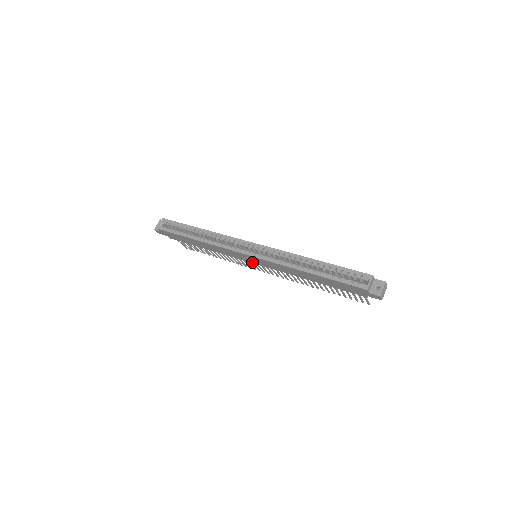
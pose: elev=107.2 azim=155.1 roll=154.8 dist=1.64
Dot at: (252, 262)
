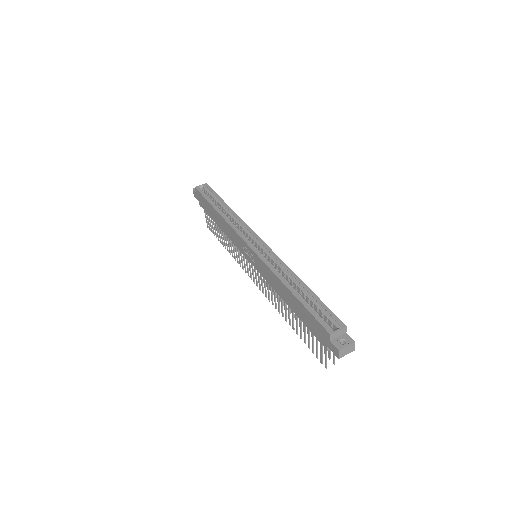
Dot at: (249, 259)
